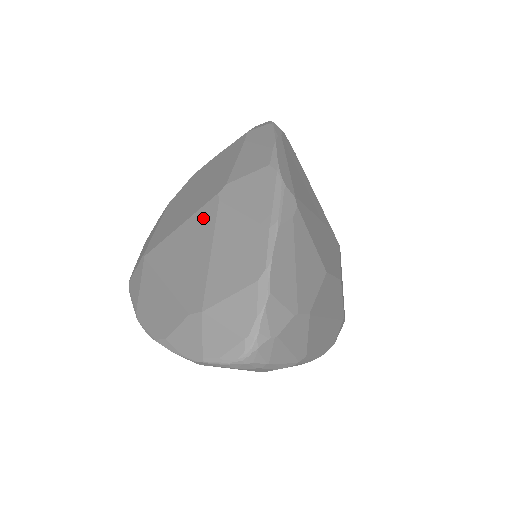
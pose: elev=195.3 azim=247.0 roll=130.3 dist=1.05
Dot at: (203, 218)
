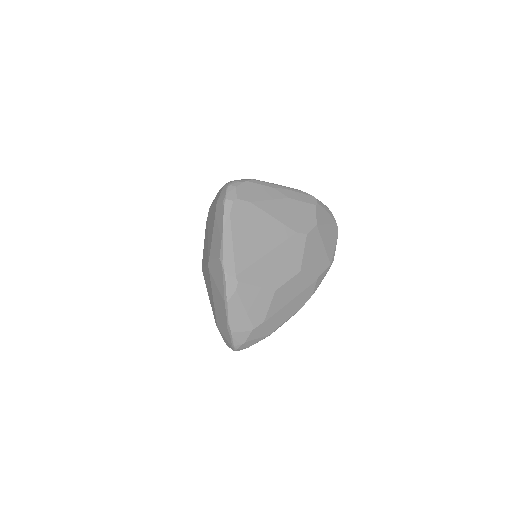
Dot at: (208, 274)
